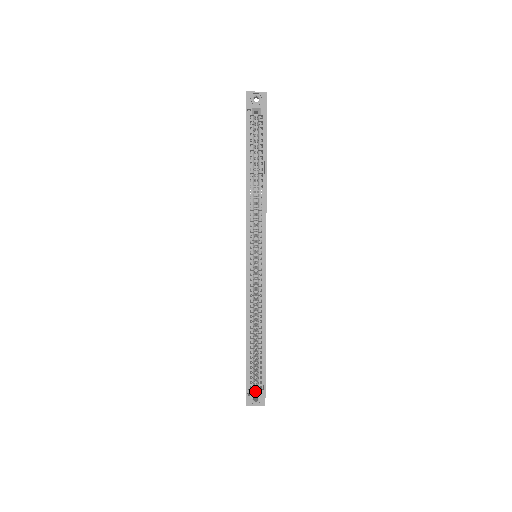
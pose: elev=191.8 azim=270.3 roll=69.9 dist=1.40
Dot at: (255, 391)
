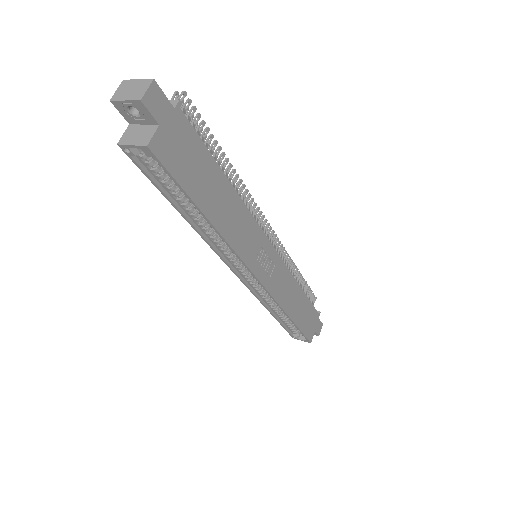
Dot at: occluded
